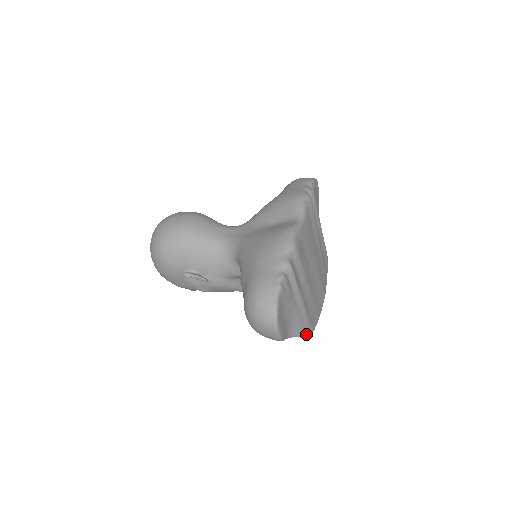
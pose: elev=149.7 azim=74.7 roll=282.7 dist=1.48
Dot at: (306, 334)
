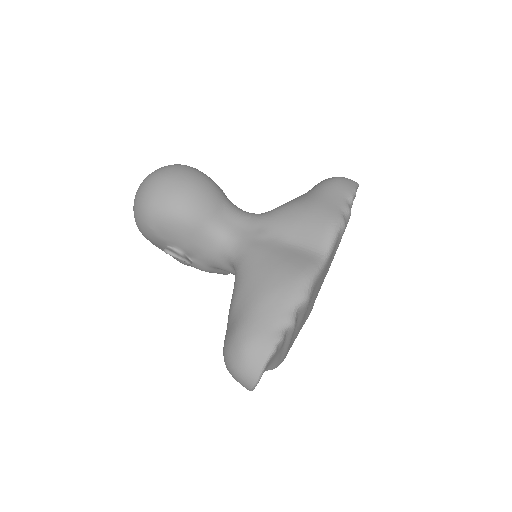
Dot at: (277, 366)
